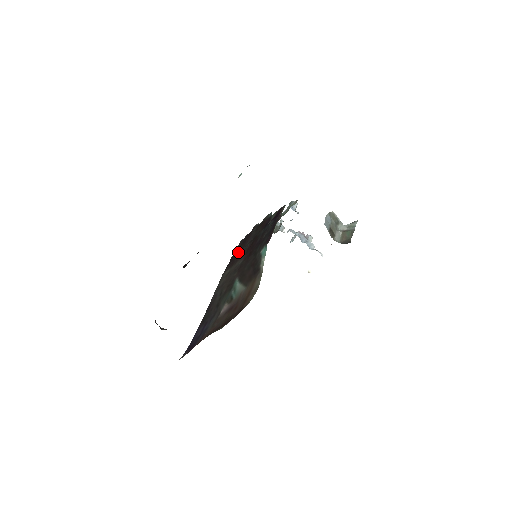
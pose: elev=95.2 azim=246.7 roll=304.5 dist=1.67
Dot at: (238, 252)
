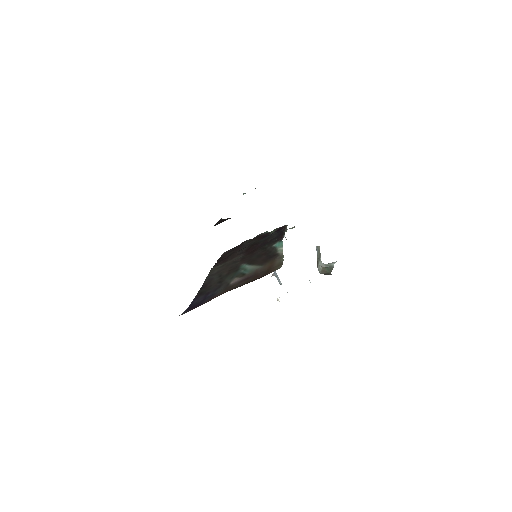
Dot at: (228, 256)
